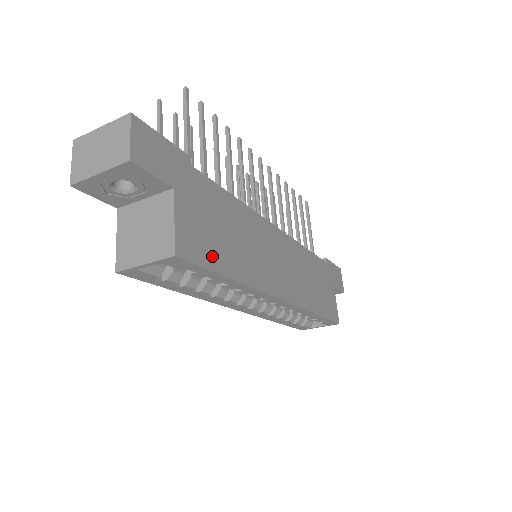
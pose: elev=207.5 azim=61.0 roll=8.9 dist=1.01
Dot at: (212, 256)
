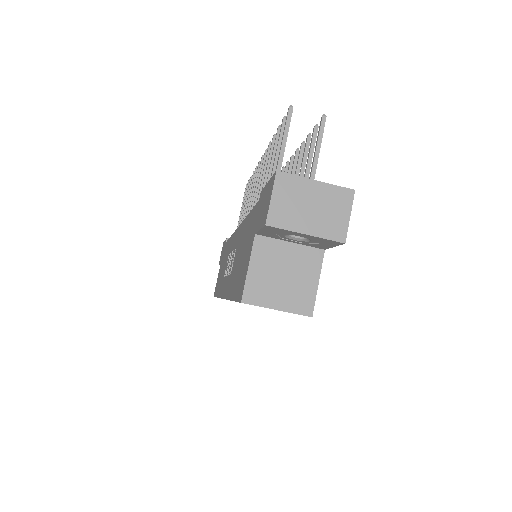
Dot at: occluded
